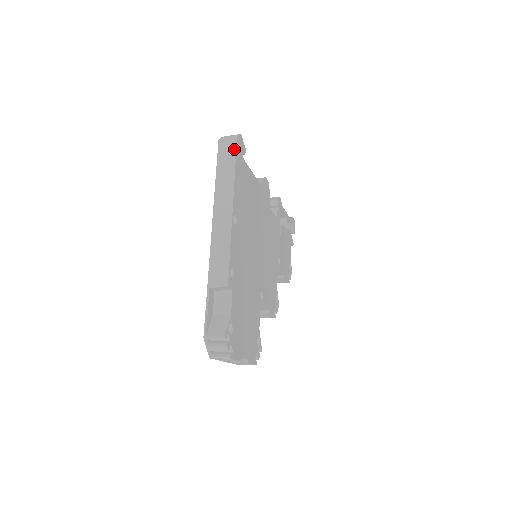
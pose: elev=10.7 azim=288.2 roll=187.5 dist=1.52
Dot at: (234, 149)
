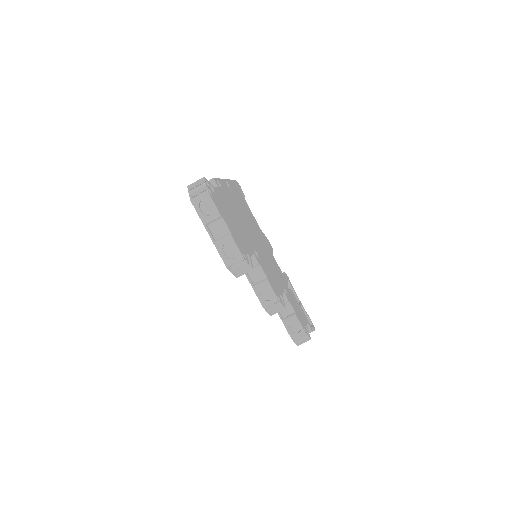
Dot at: occluded
